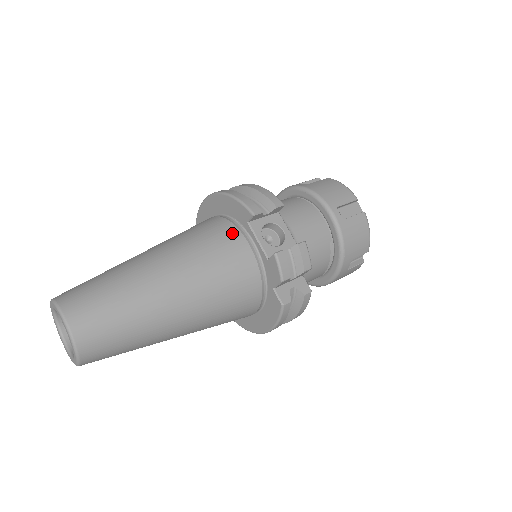
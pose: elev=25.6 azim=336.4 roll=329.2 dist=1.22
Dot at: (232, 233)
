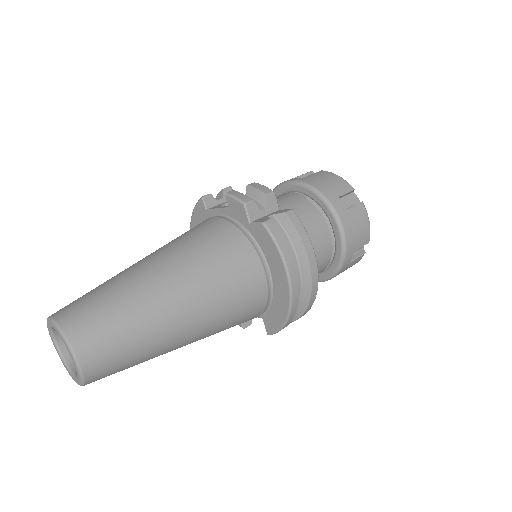
Dot at: occluded
